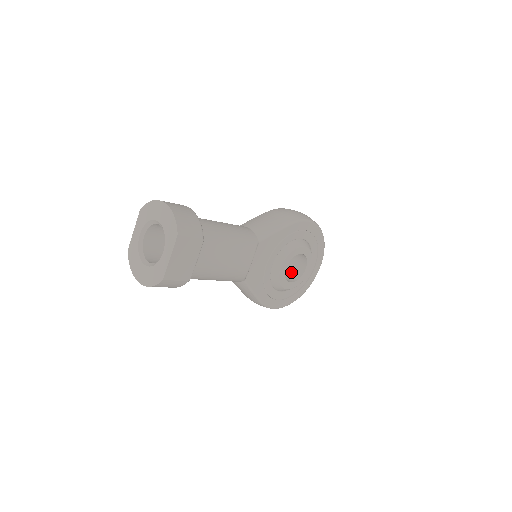
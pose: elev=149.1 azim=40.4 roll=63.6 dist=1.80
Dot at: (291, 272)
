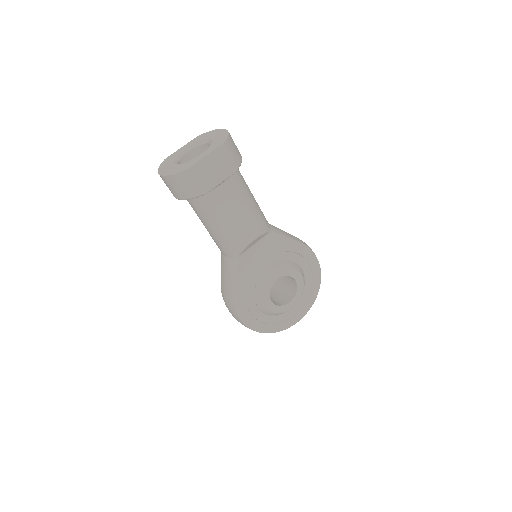
Dot at: (275, 300)
